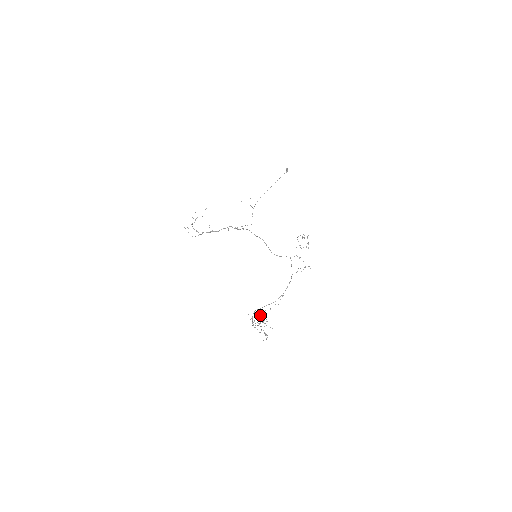
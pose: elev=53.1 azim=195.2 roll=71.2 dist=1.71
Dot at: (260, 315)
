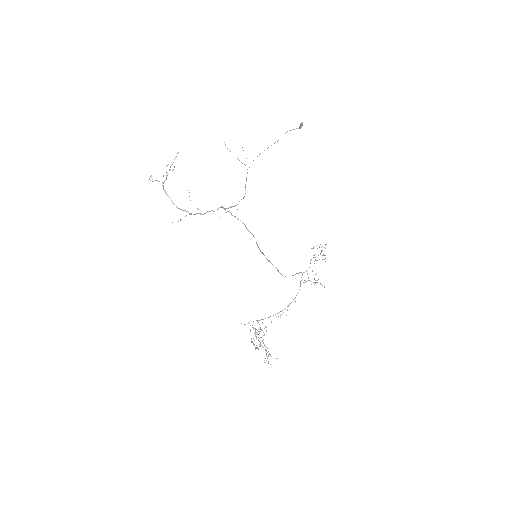
Dot at: occluded
